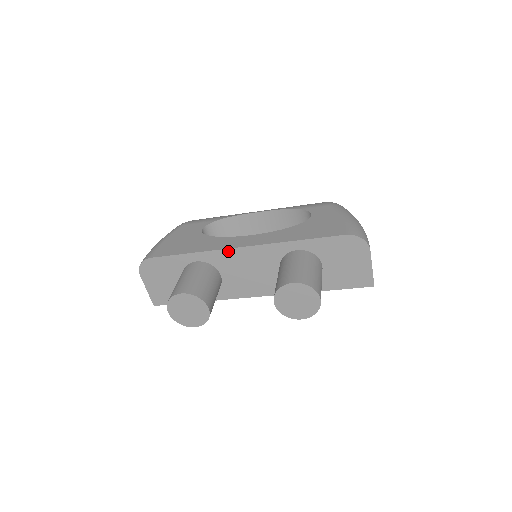
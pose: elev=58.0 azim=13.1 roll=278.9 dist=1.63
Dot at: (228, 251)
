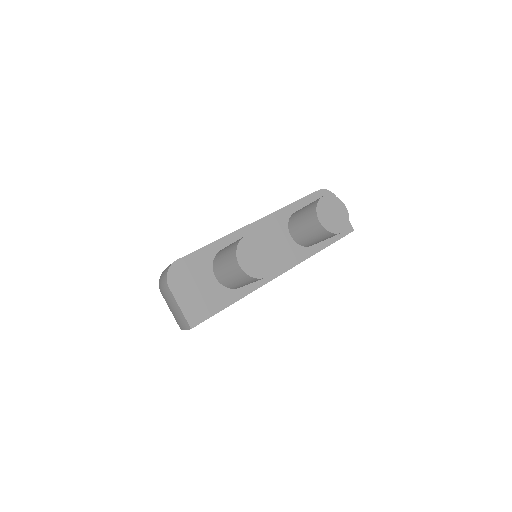
Dot at: (246, 229)
